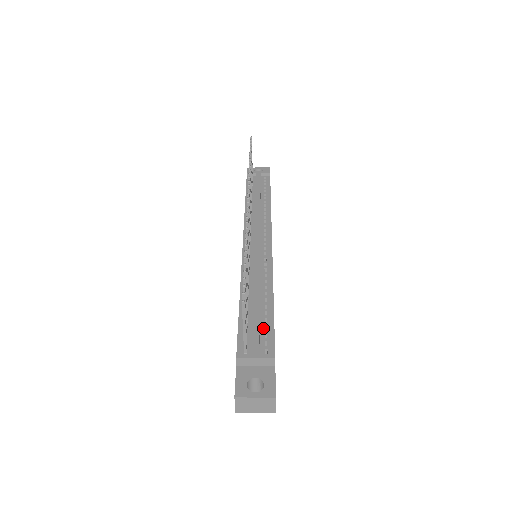
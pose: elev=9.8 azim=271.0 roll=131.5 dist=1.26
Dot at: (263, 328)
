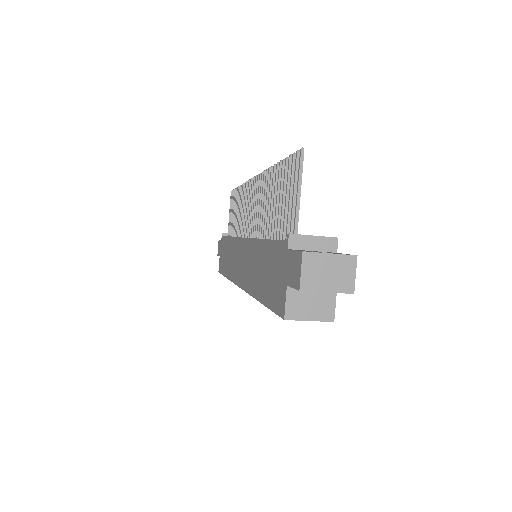
Dot at: occluded
